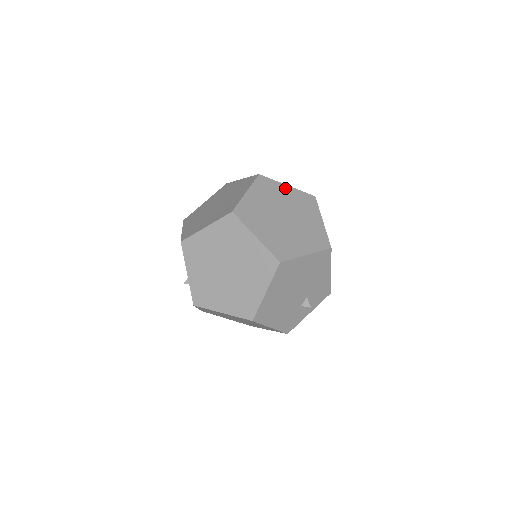
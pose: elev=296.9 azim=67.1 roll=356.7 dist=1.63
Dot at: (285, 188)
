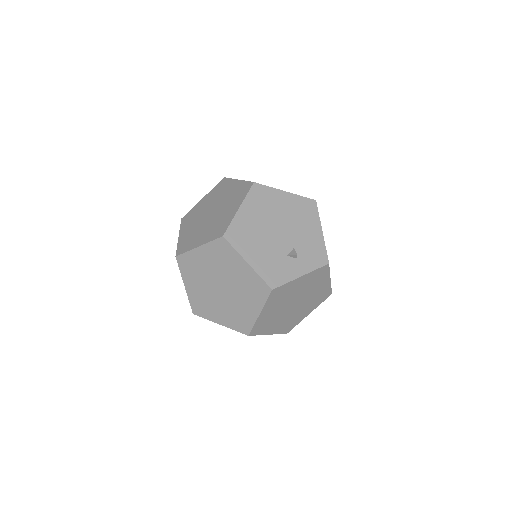
Dot at: occluded
